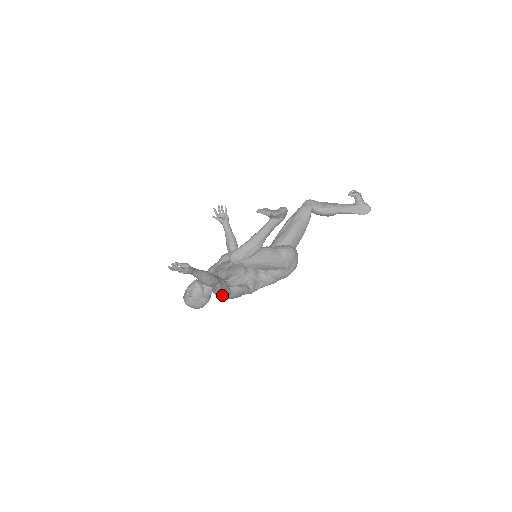
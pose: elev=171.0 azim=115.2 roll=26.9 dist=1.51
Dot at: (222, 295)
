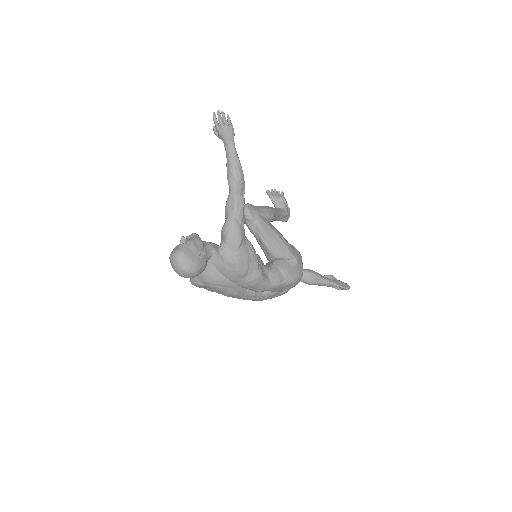
Dot at: (237, 230)
